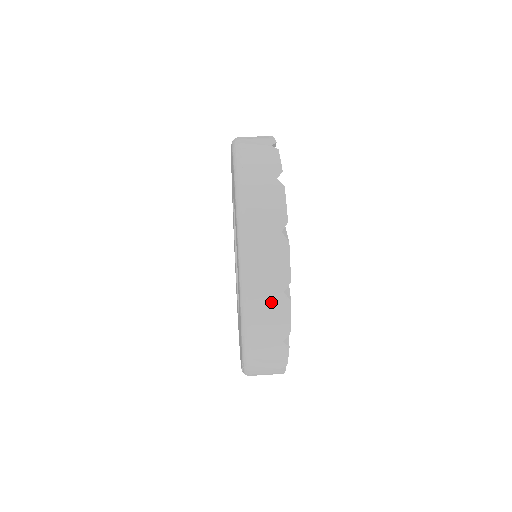
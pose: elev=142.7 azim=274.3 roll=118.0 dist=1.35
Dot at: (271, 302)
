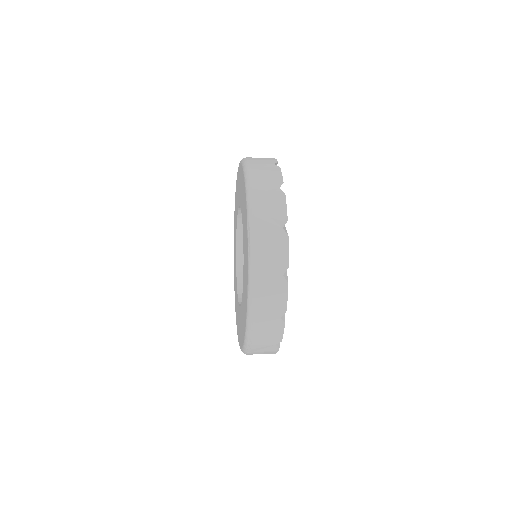
Dot at: (266, 167)
